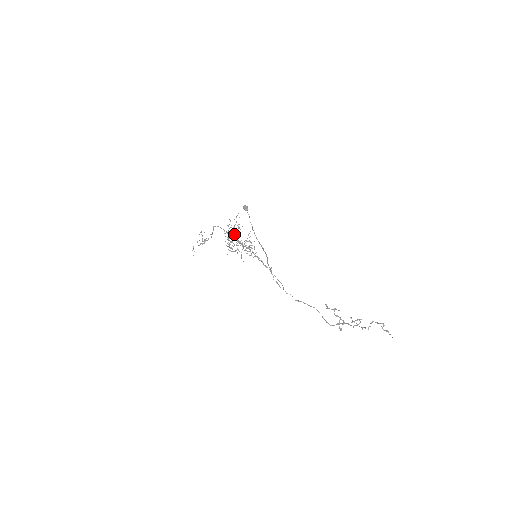
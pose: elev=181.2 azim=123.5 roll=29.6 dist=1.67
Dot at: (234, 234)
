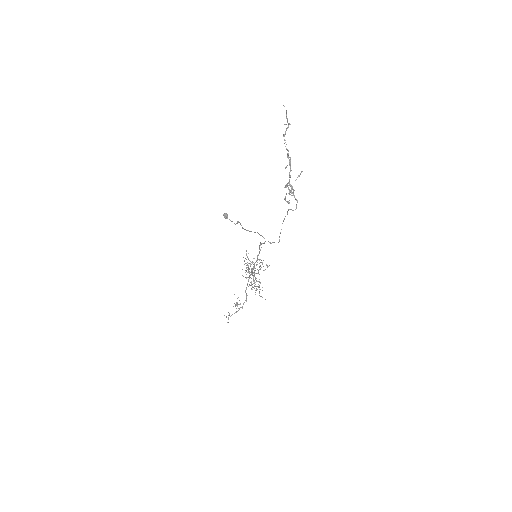
Dot at: occluded
